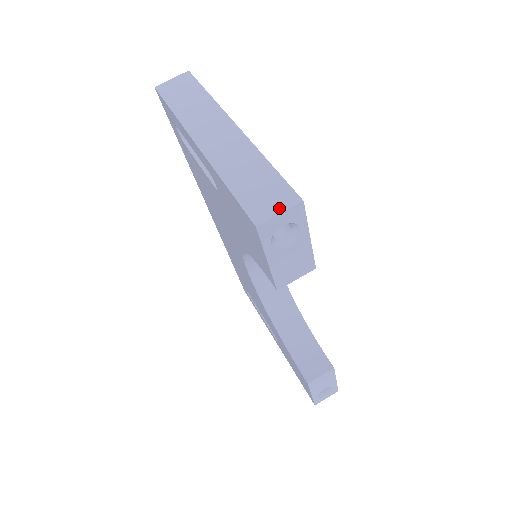
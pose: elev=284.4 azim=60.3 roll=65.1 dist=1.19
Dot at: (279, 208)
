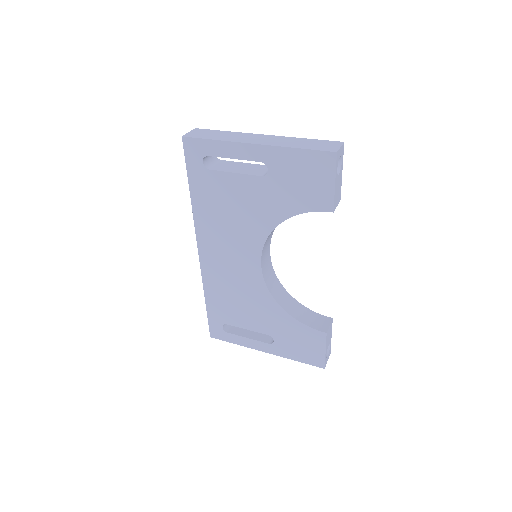
Dot at: (337, 146)
